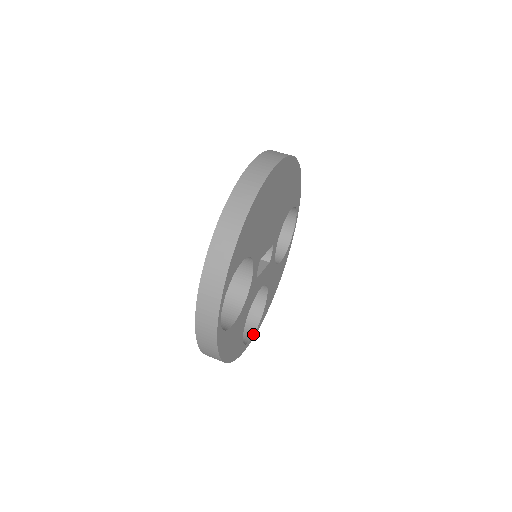
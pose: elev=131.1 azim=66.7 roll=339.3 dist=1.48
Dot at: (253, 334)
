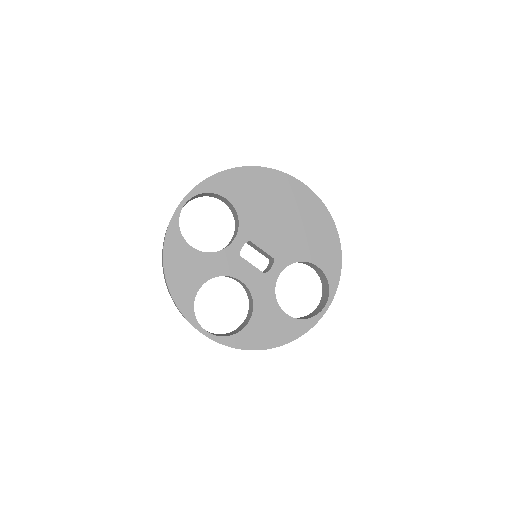
Dot at: (212, 334)
